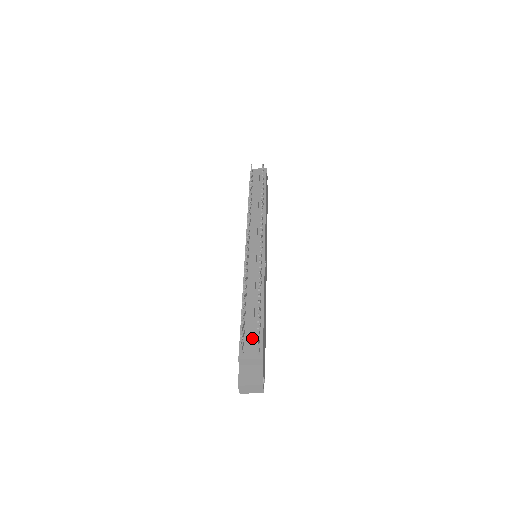
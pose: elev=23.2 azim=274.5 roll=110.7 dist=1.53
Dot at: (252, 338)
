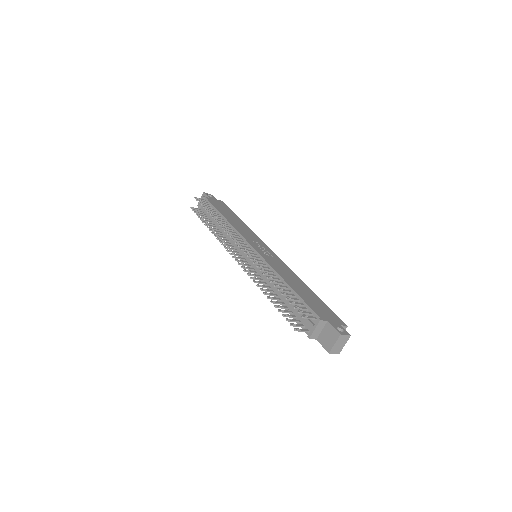
Dot at: occluded
